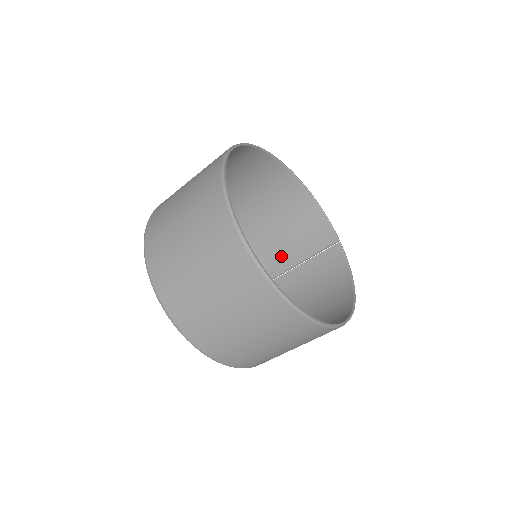
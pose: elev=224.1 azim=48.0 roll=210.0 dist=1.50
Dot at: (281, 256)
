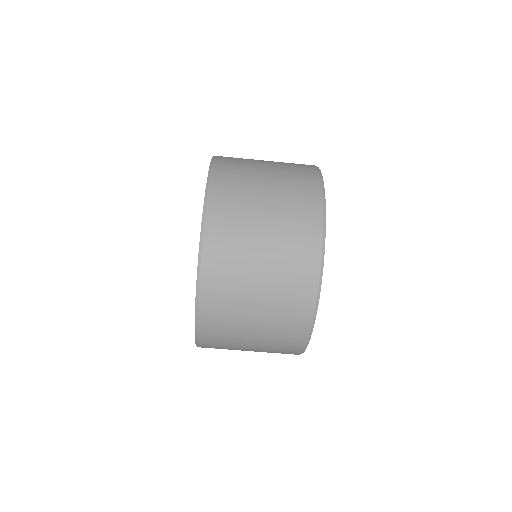
Dot at: occluded
